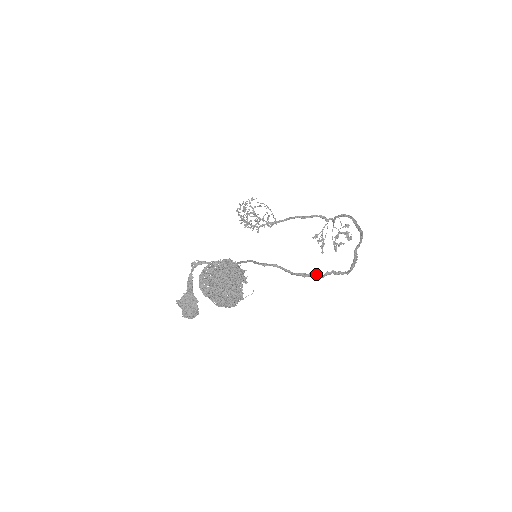
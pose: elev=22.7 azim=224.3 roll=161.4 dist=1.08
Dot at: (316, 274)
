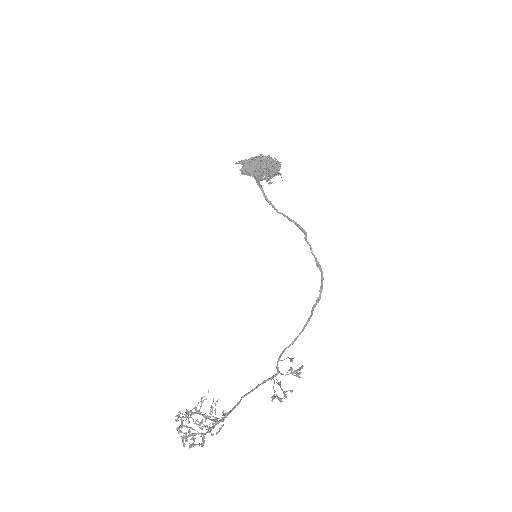
Dot at: (305, 237)
